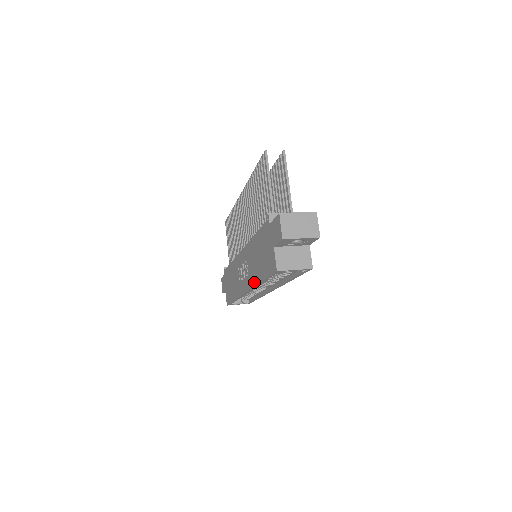
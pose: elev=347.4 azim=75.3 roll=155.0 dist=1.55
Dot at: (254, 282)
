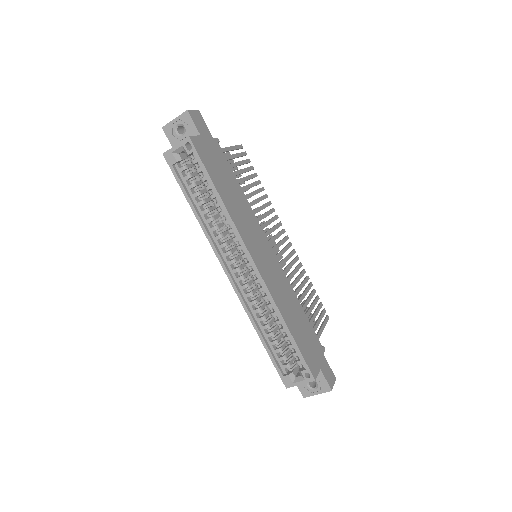
Dot at: (206, 232)
